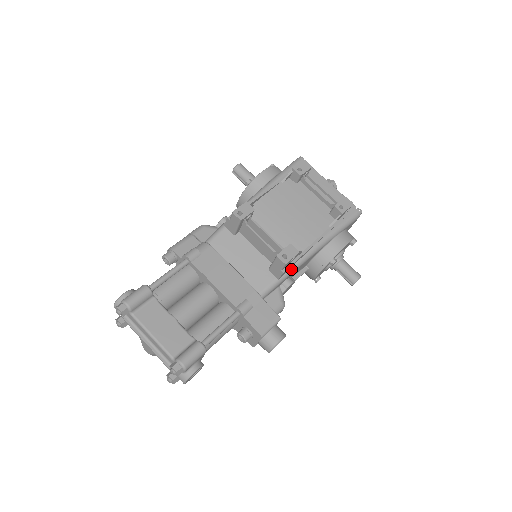
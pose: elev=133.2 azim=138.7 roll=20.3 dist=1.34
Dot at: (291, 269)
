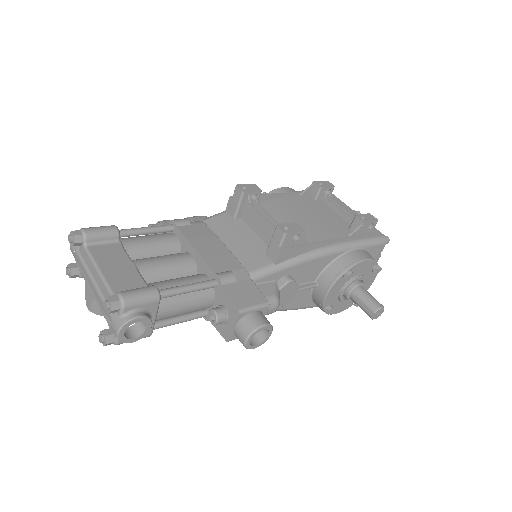
Dot at: (293, 259)
